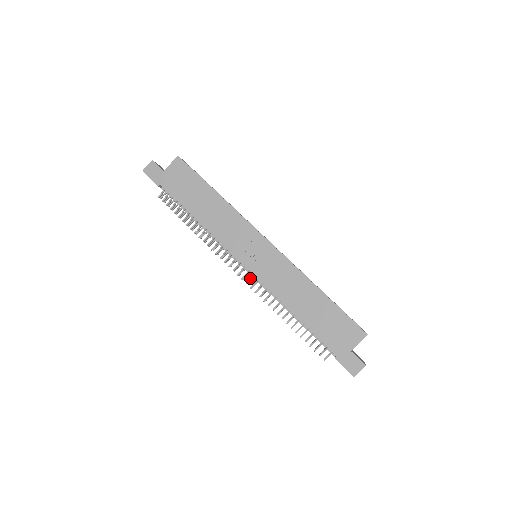
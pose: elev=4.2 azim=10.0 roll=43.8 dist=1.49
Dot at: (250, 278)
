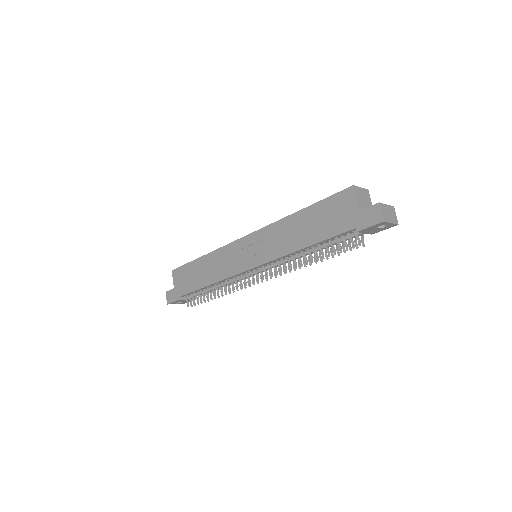
Dot at: occluded
